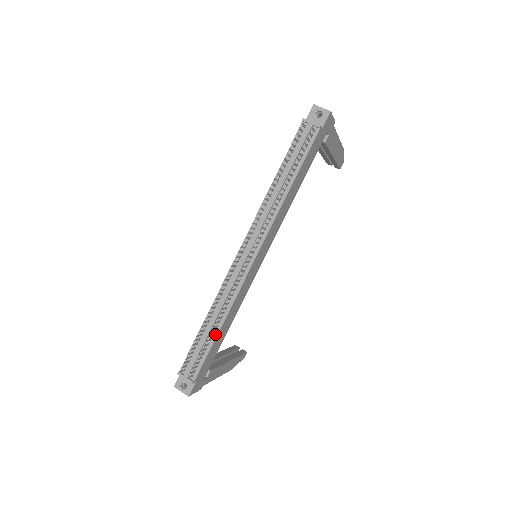
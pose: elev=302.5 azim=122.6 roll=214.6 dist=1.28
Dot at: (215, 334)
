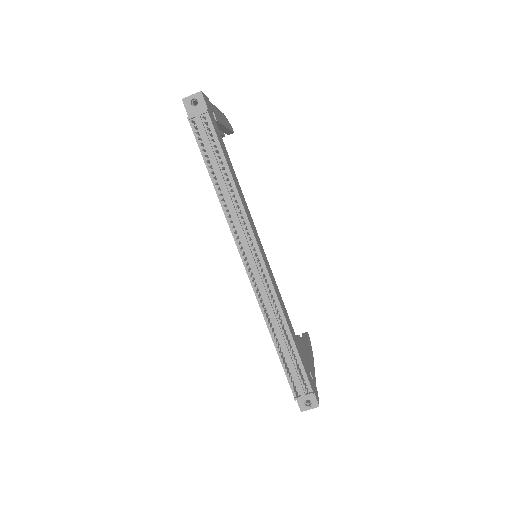
Dot at: (292, 342)
